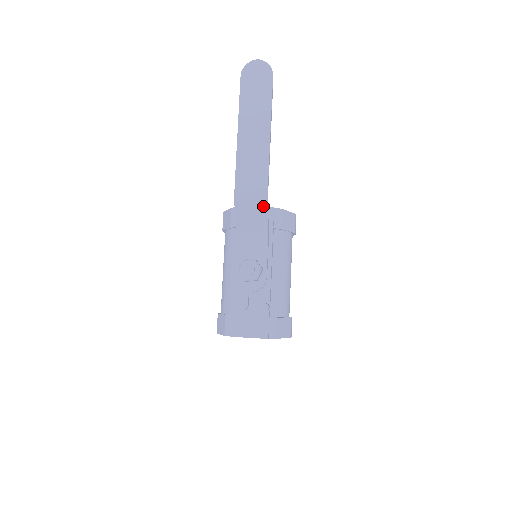
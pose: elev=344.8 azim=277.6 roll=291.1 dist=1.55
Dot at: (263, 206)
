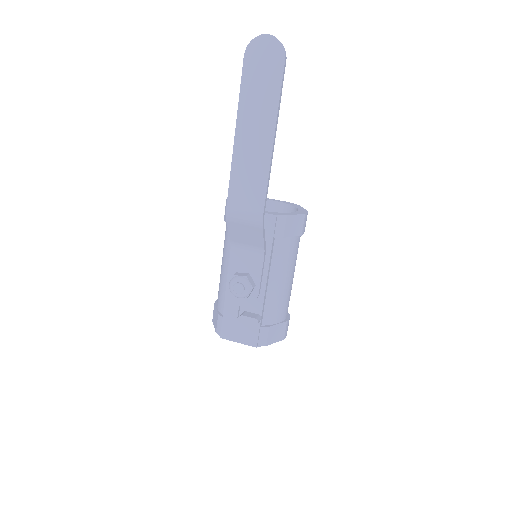
Dot at: (258, 227)
